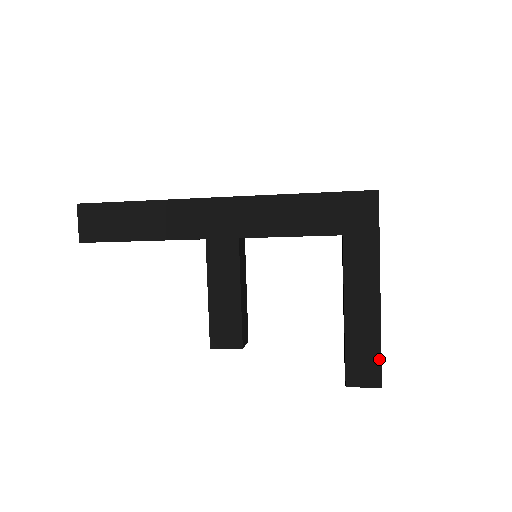
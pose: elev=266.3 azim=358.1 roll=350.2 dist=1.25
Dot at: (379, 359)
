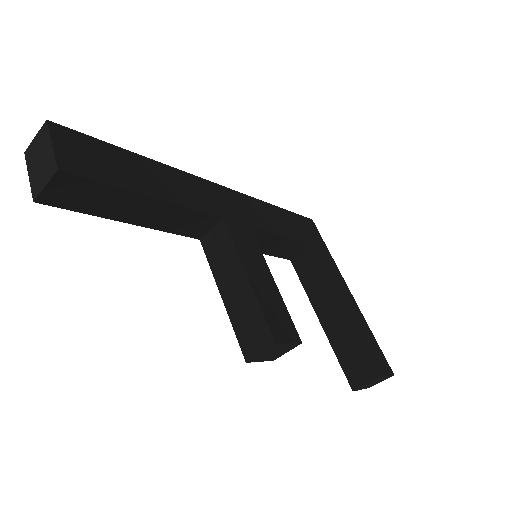
Dot at: (379, 348)
